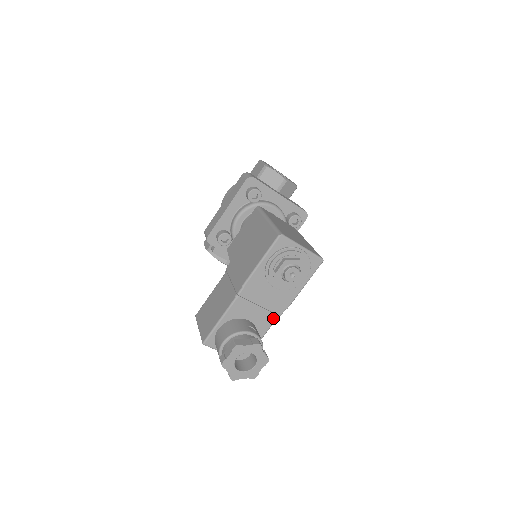
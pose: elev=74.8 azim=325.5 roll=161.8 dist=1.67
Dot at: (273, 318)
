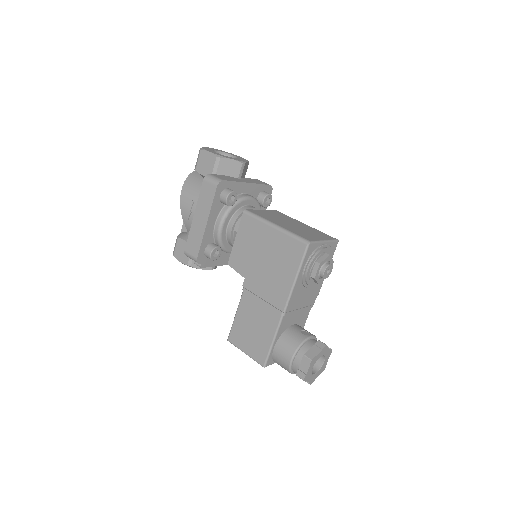
Dot at: (309, 309)
